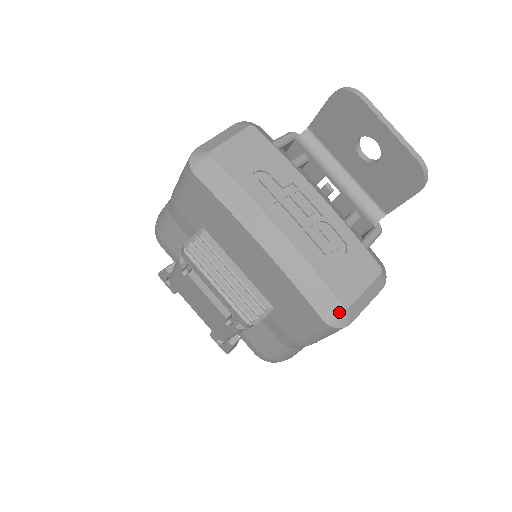
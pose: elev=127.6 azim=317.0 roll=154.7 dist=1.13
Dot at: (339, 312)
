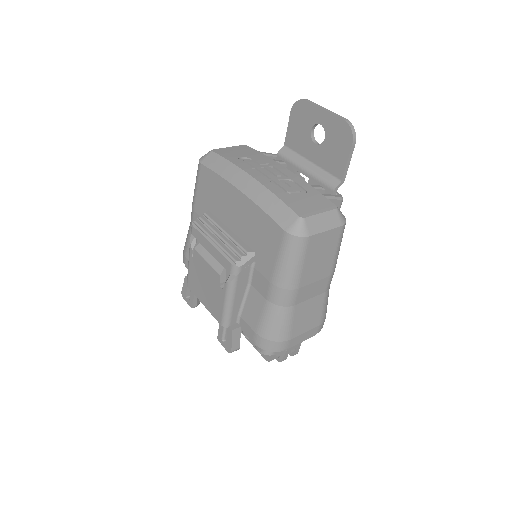
Dot at: (296, 221)
